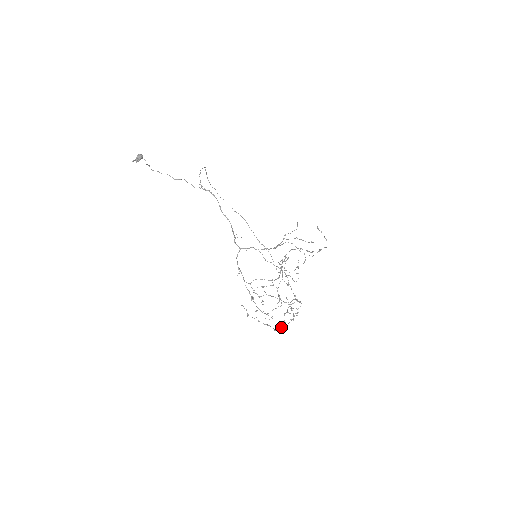
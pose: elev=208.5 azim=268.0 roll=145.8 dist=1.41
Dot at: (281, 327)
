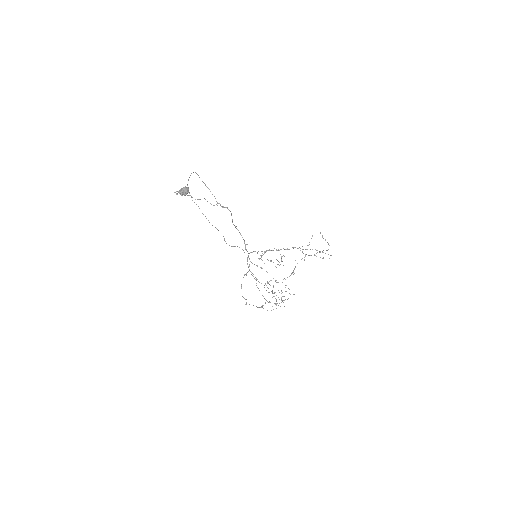
Dot at: occluded
